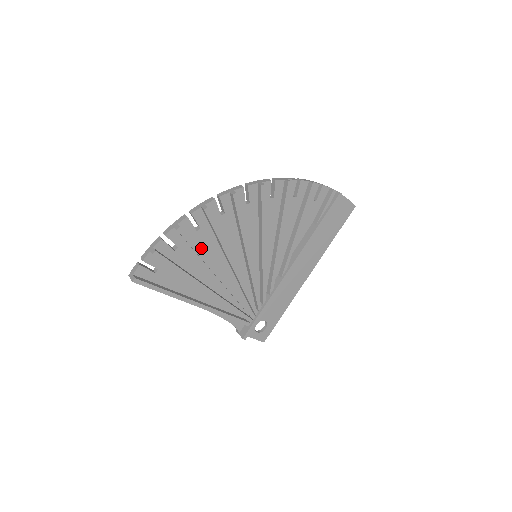
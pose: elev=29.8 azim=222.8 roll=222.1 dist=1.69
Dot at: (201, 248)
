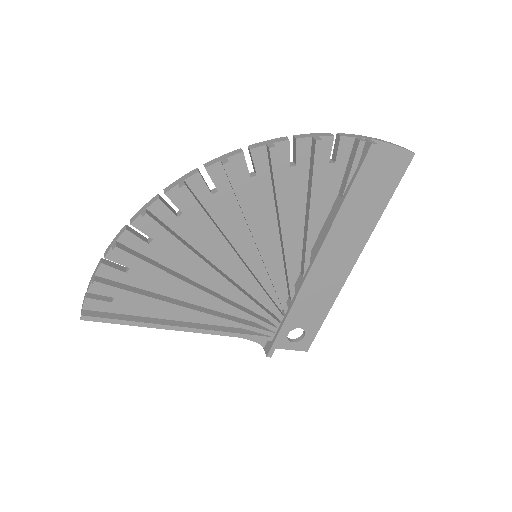
Dot at: (165, 263)
